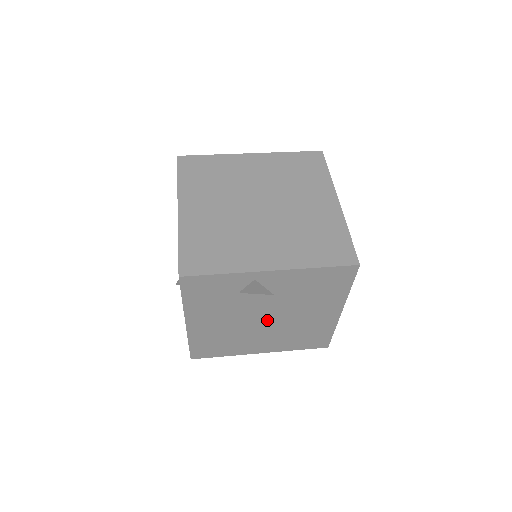
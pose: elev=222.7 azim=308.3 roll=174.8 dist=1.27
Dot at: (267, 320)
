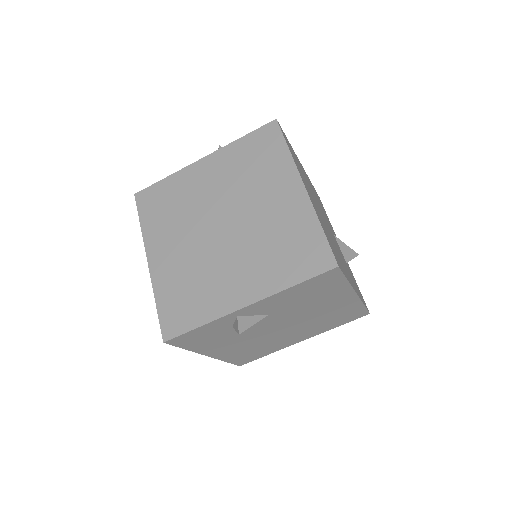
Dot at: (283, 326)
